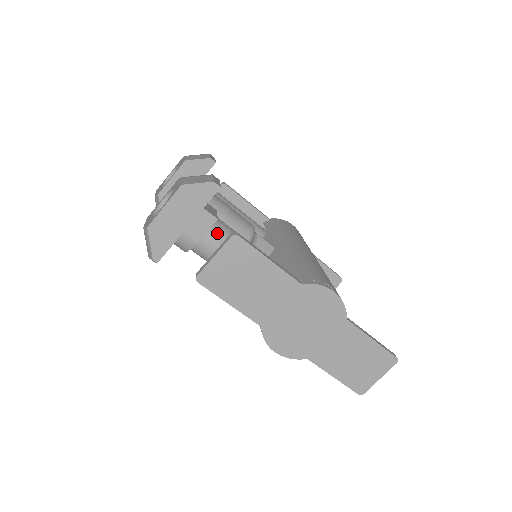
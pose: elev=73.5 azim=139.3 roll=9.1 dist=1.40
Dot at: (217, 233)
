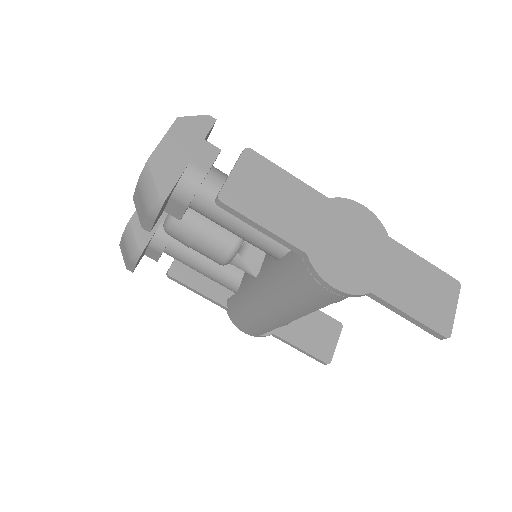
Dot at: (222, 173)
